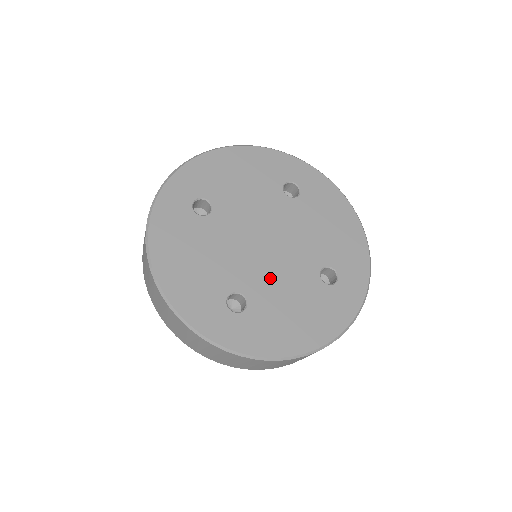
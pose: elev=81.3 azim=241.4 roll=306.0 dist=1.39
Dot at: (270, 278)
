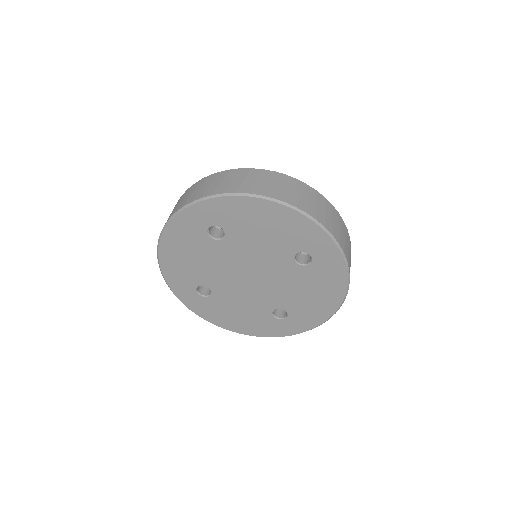
Dot at: (236, 293)
